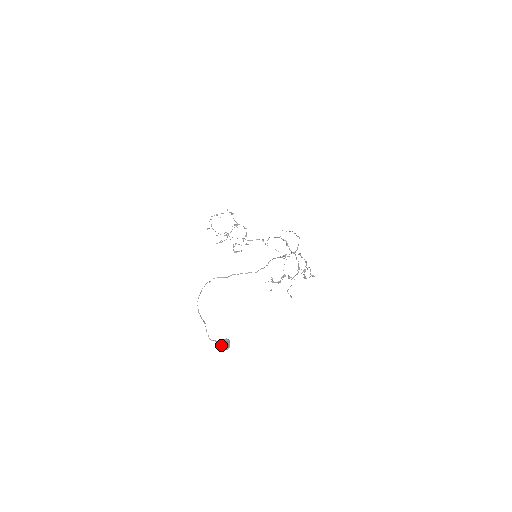
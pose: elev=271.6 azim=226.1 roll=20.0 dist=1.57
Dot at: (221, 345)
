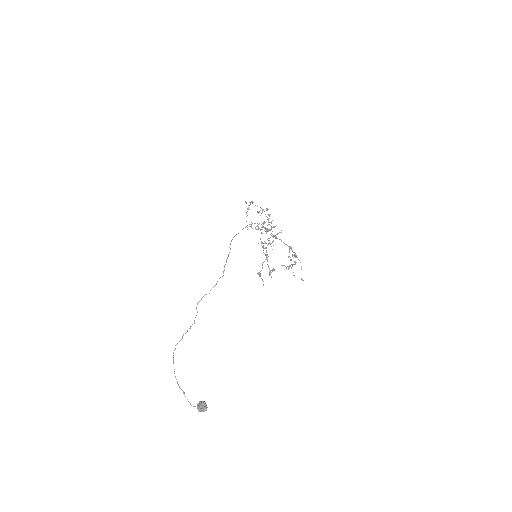
Dot at: (198, 409)
